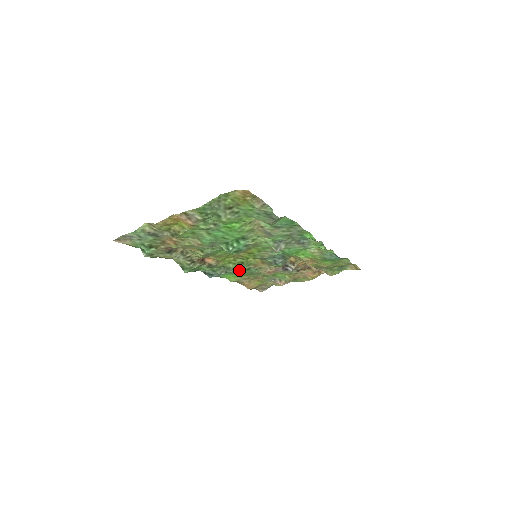
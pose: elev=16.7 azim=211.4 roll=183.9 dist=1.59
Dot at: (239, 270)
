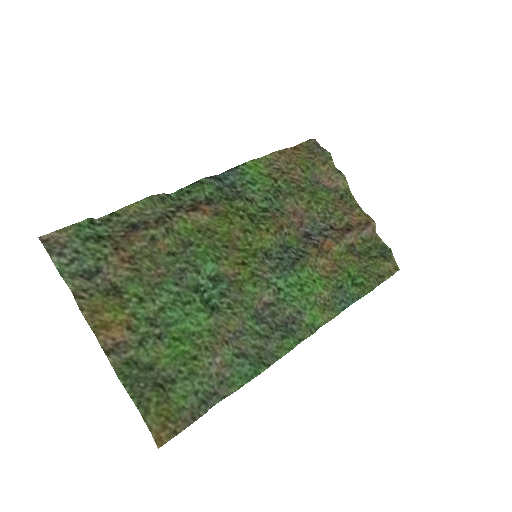
Dot at: (252, 206)
